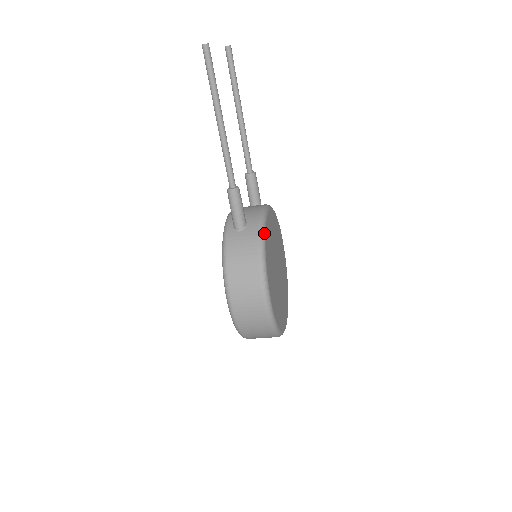
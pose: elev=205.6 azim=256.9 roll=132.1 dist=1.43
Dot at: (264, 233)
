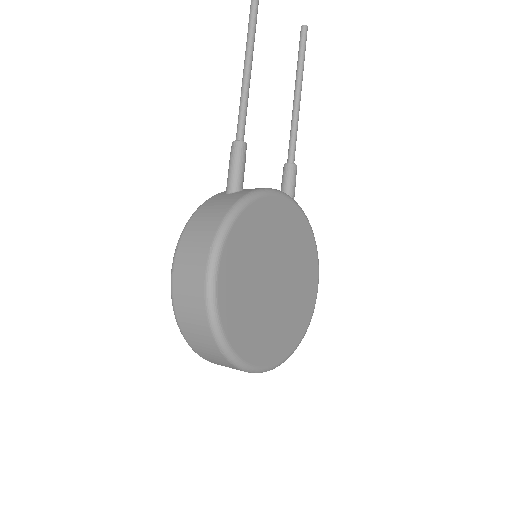
Dot at: (251, 198)
